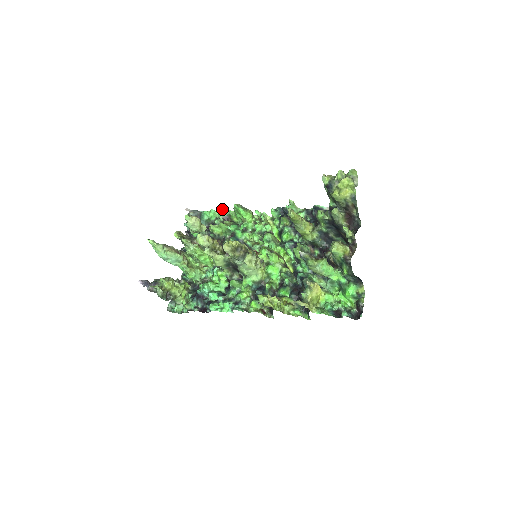
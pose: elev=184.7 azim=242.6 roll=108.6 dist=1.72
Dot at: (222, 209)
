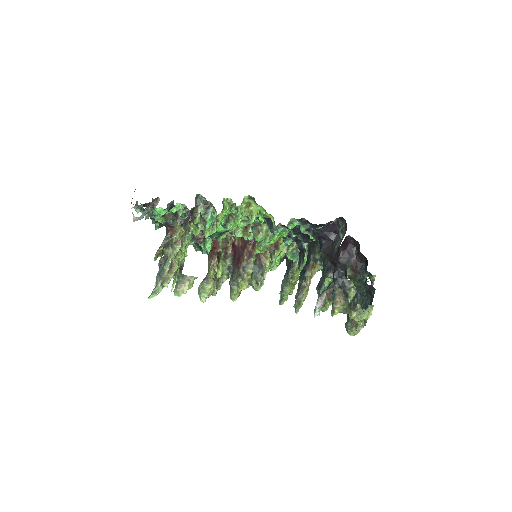
Dot at: (183, 218)
